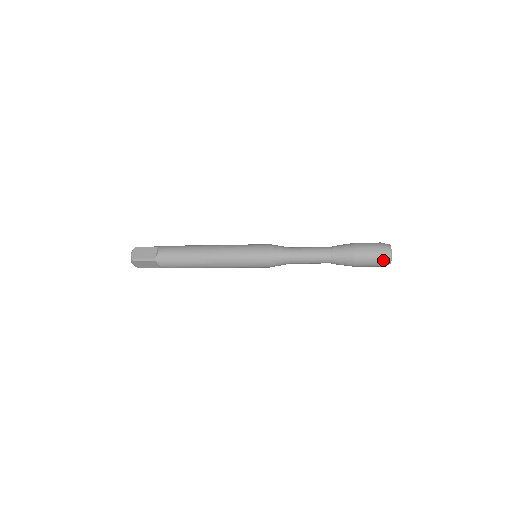
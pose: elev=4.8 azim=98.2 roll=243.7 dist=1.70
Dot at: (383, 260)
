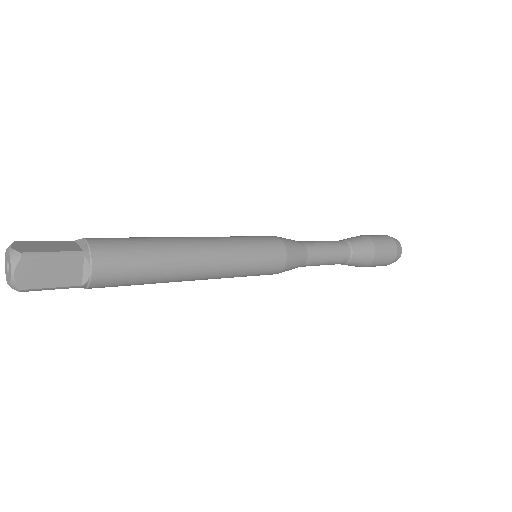
Dot at: occluded
